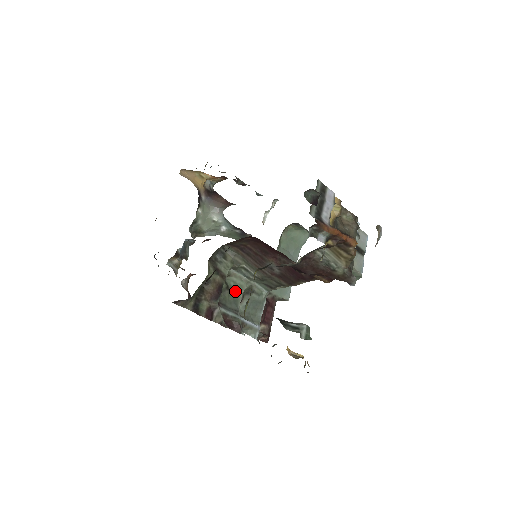
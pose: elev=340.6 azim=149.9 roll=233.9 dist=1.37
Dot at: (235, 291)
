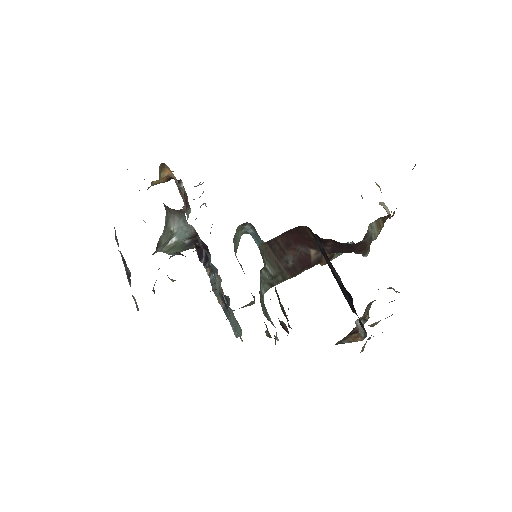
Dot at: occluded
